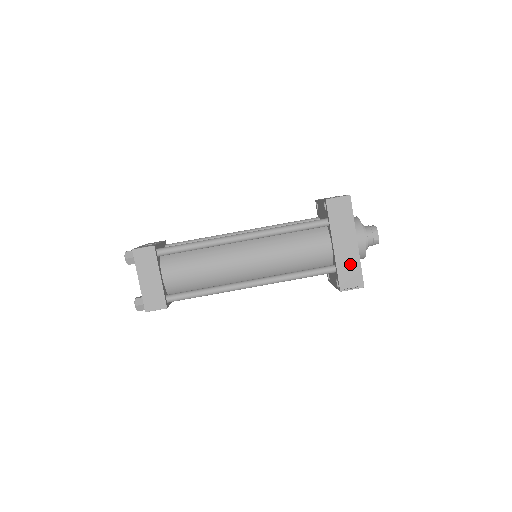
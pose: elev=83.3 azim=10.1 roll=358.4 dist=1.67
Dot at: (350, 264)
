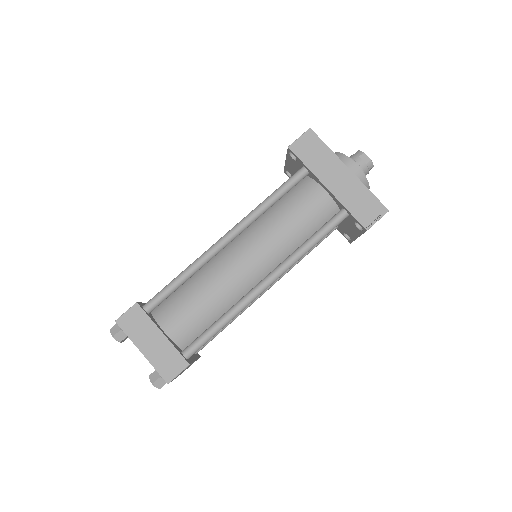
Dot at: (357, 196)
